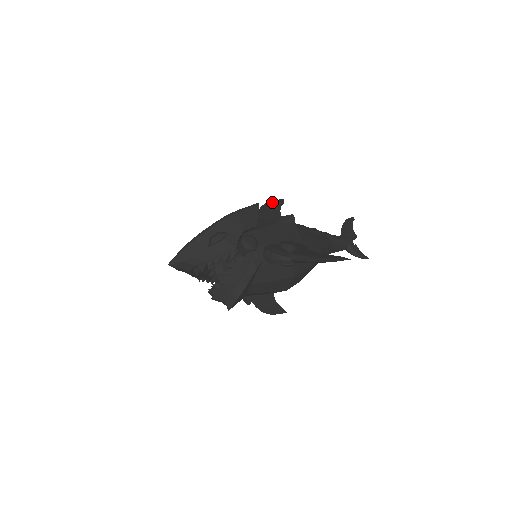
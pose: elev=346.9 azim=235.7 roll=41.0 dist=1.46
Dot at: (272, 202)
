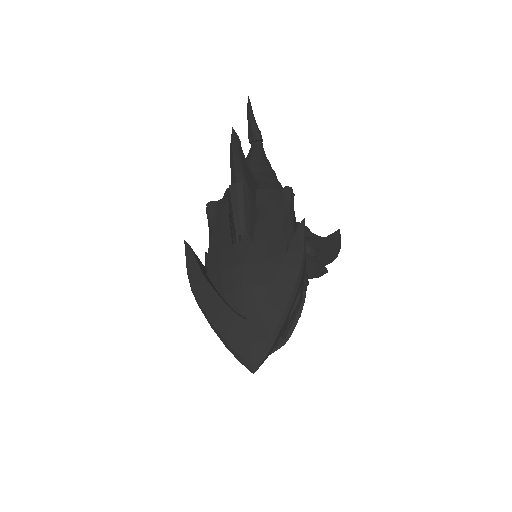
Dot at: (237, 149)
